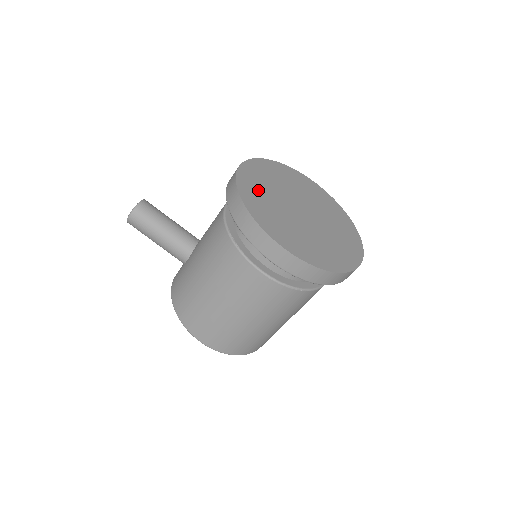
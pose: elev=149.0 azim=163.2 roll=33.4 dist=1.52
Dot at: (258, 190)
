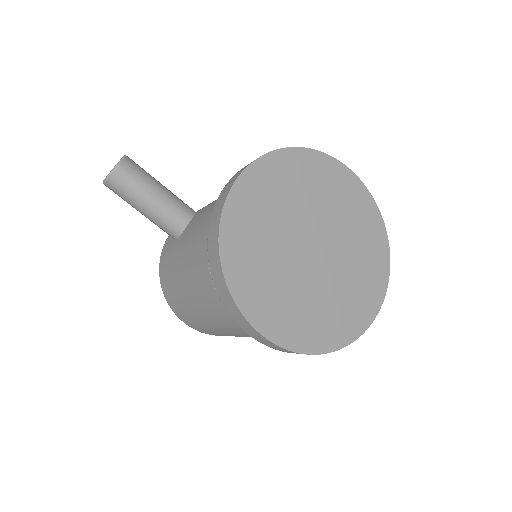
Dot at: (252, 230)
